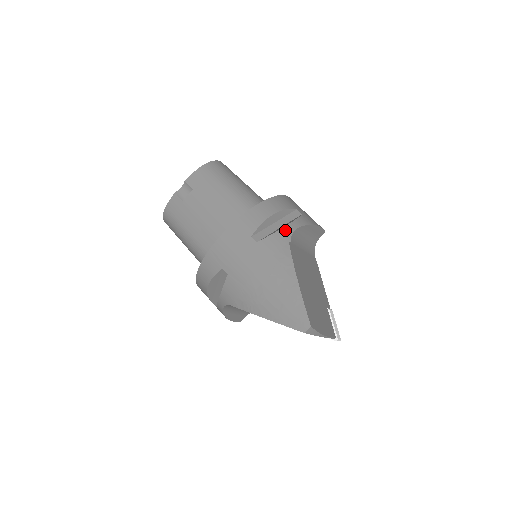
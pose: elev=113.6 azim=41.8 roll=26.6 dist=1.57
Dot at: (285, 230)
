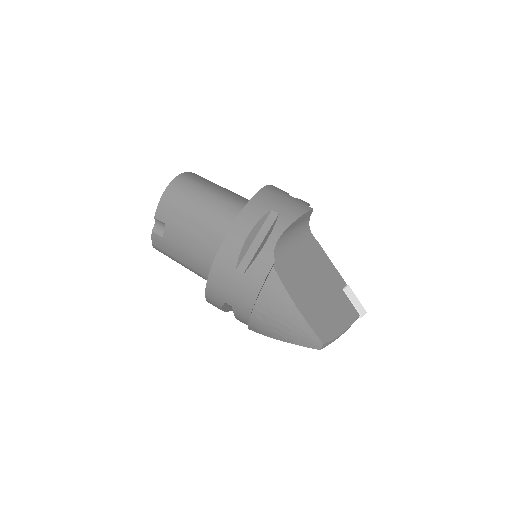
Dot at: (265, 250)
